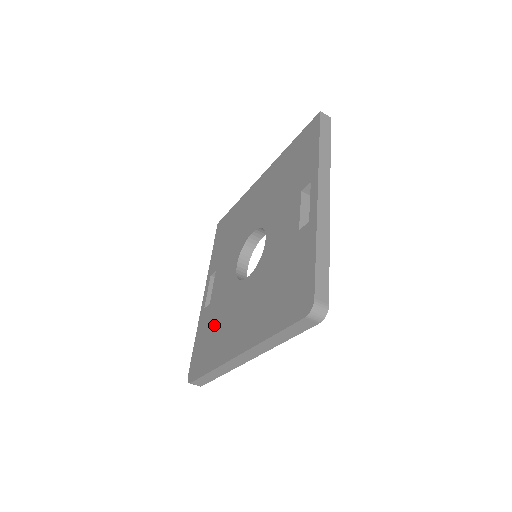
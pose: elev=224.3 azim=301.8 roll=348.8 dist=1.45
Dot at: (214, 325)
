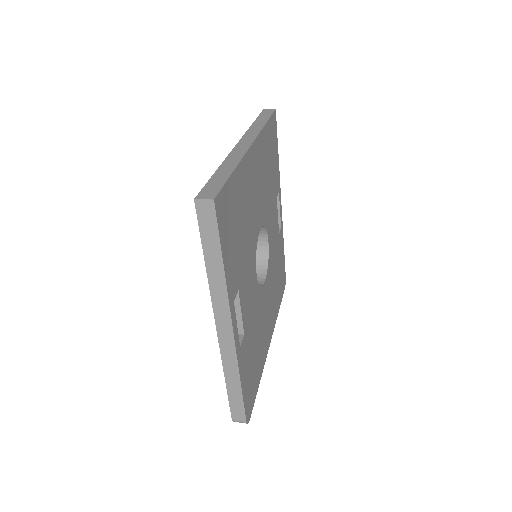
Dot at: occluded
